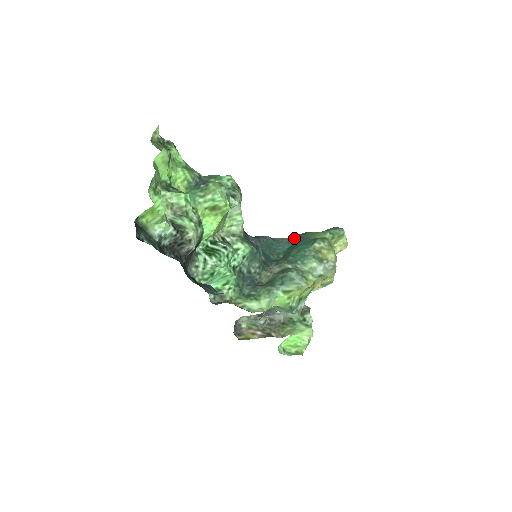
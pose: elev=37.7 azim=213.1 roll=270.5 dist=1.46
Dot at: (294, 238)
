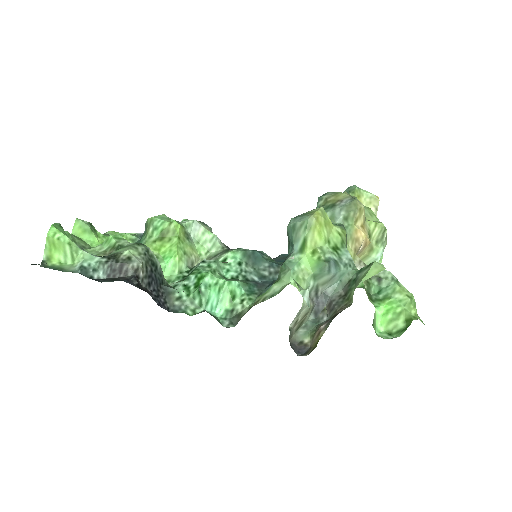
Dot at: occluded
